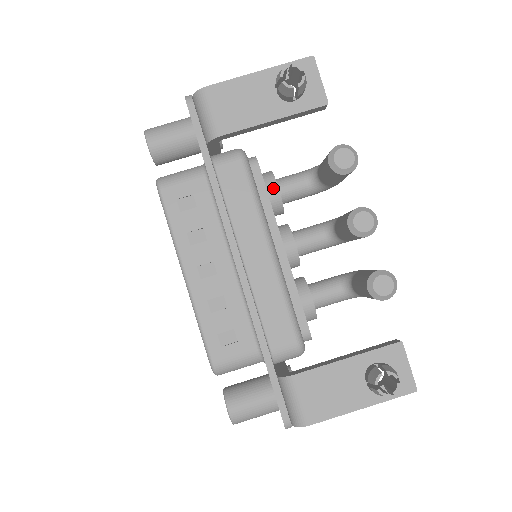
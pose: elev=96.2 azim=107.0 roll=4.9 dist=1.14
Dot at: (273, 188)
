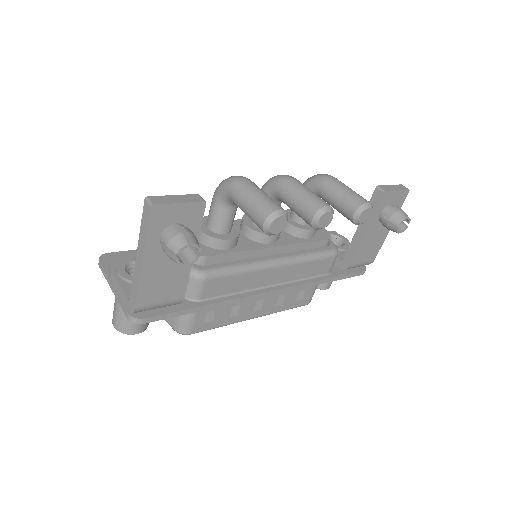
Dot at: (227, 244)
